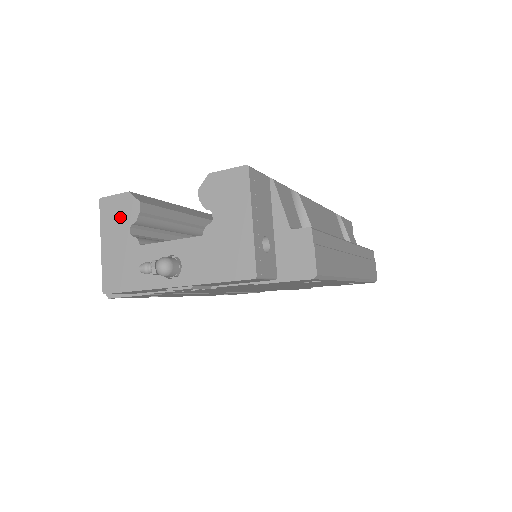
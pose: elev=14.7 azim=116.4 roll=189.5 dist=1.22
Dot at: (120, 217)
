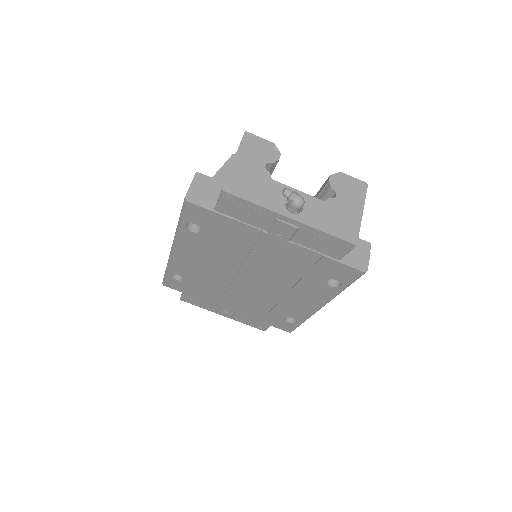
Dot at: (260, 153)
